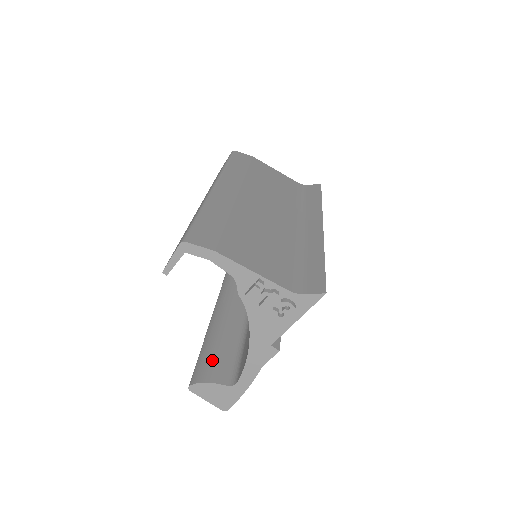
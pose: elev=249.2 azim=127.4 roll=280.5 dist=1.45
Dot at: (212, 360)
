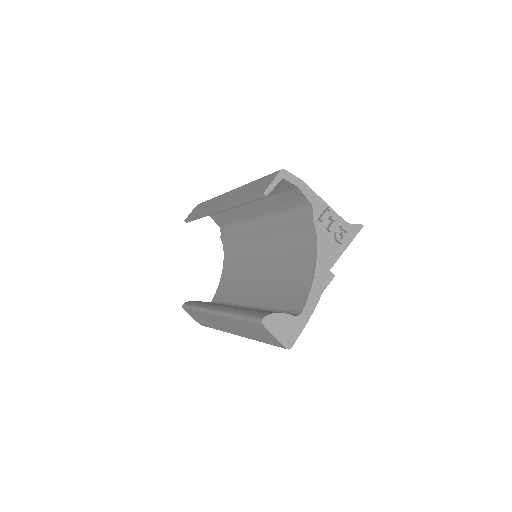
Dot at: (263, 310)
